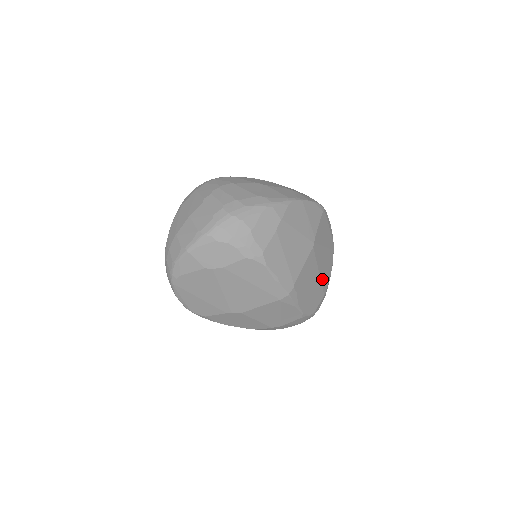
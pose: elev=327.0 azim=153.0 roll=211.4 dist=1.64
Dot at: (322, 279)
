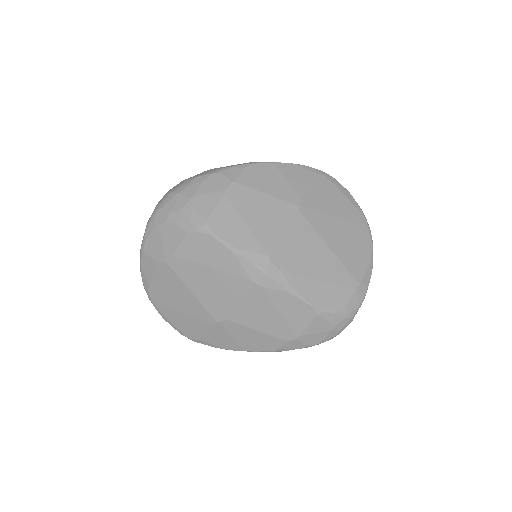
Dot at: (344, 260)
